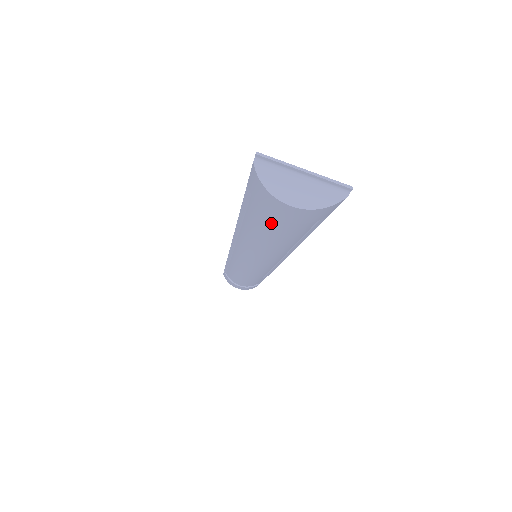
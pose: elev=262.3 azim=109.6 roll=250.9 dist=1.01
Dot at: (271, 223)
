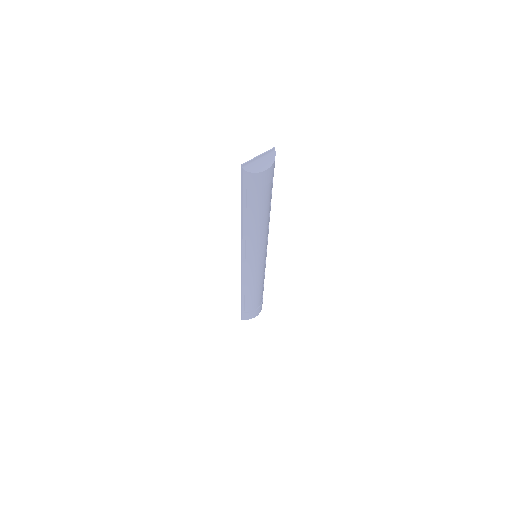
Dot at: (261, 197)
